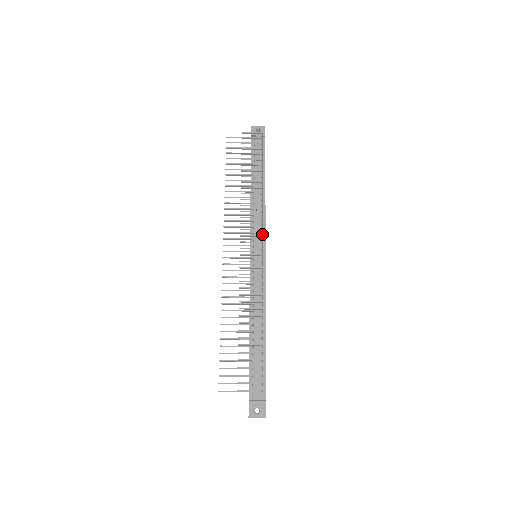
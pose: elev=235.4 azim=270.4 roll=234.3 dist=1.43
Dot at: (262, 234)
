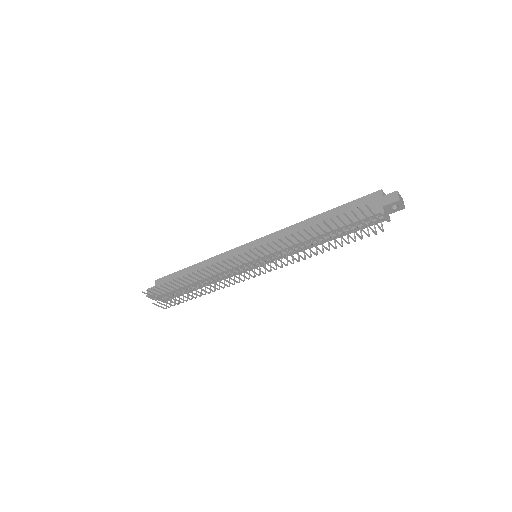
Dot at: (276, 261)
